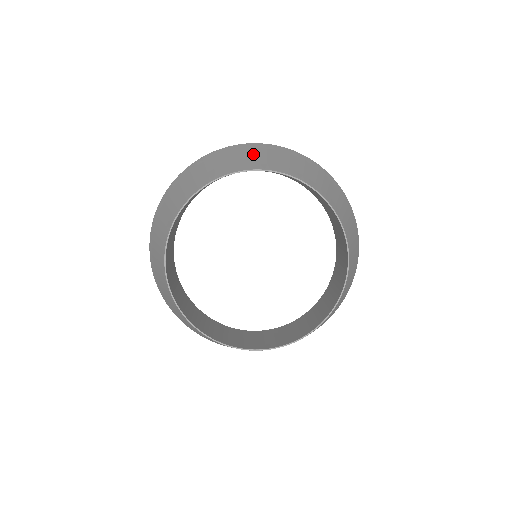
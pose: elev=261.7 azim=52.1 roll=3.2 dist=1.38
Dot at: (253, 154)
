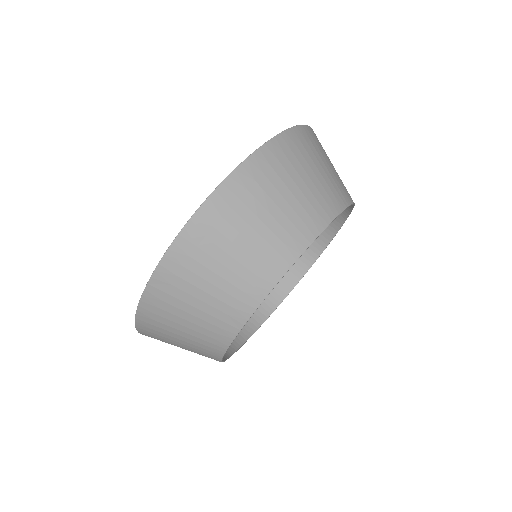
Dot at: (245, 233)
